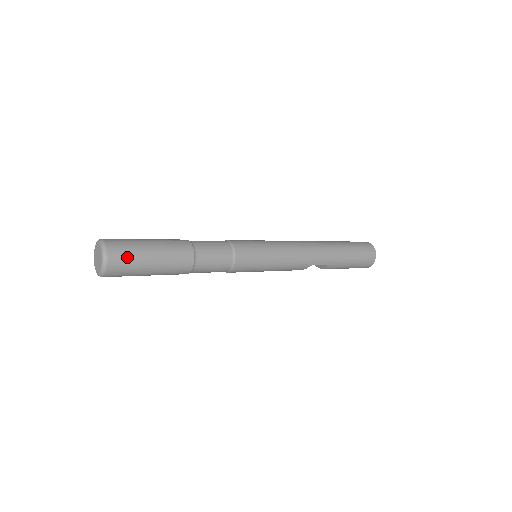
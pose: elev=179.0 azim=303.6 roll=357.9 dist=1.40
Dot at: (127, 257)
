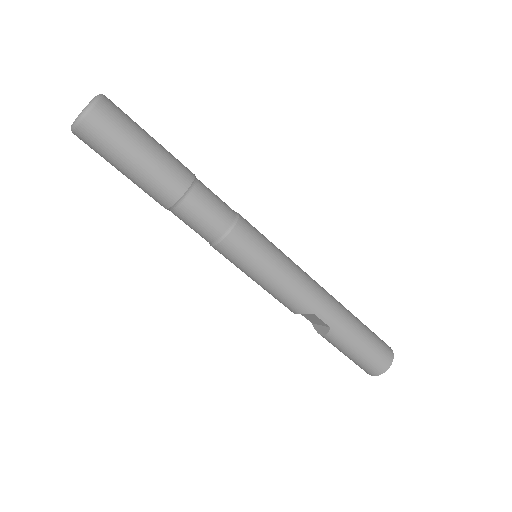
Dot at: (116, 124)
